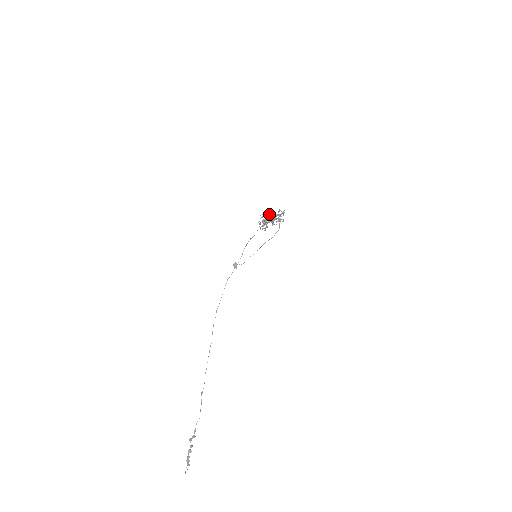
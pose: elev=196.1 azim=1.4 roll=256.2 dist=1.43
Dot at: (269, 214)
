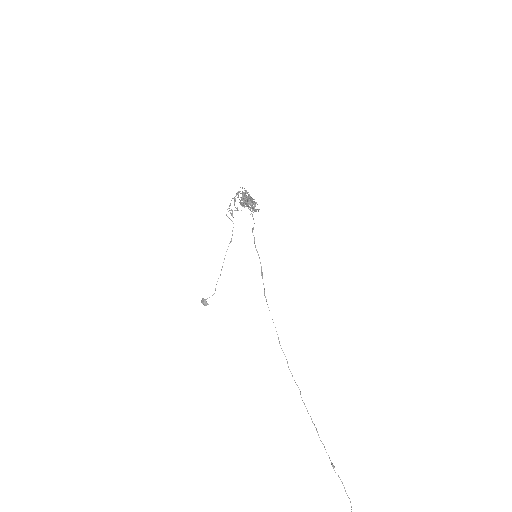
Dot at: (244, 193)
